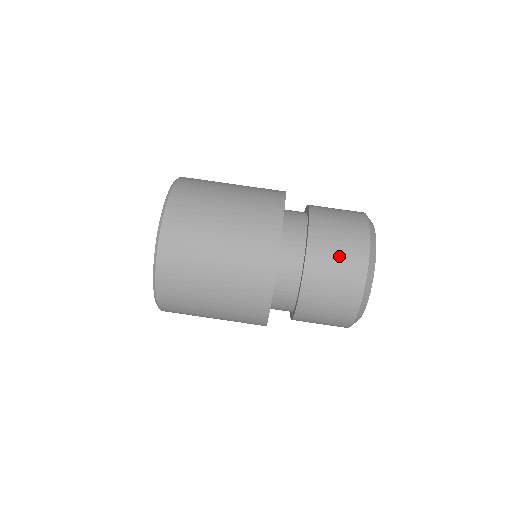
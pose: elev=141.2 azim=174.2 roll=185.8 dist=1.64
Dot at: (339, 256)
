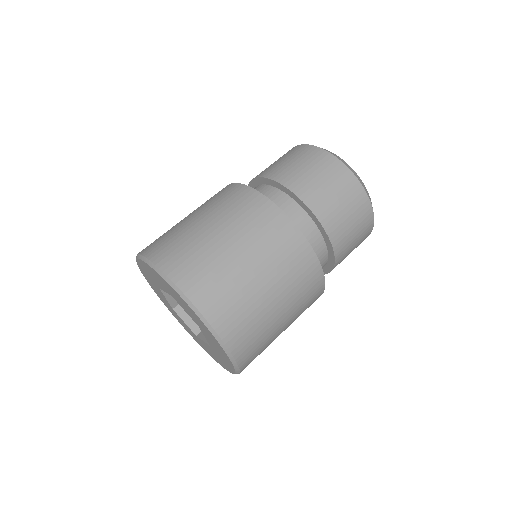
Dot at: (287, 160)
